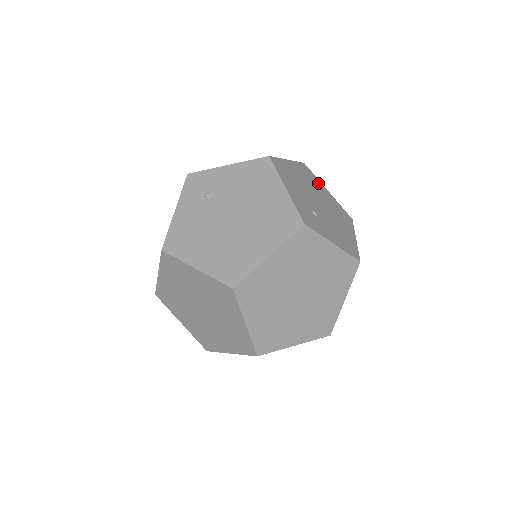
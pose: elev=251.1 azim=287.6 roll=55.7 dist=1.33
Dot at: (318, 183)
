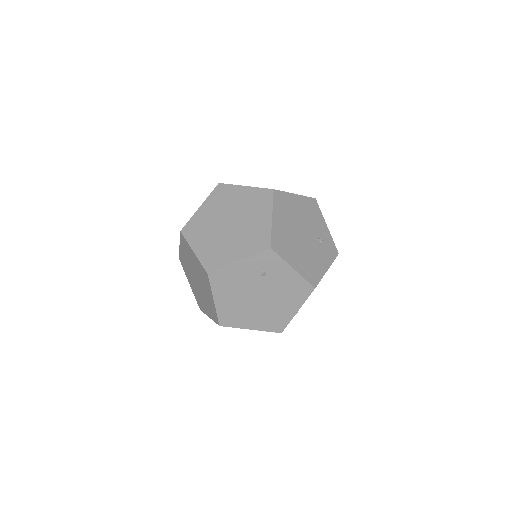
Dot at: occluded
